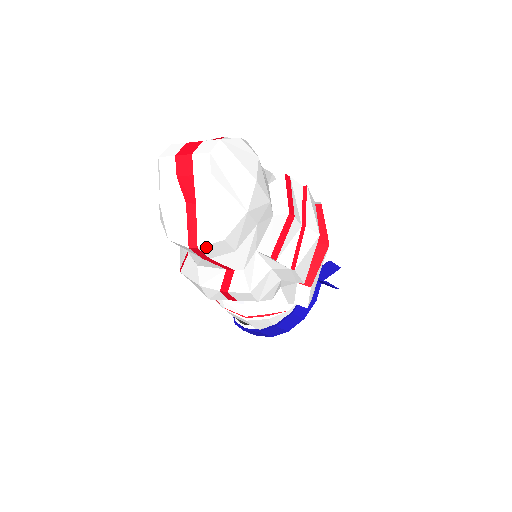
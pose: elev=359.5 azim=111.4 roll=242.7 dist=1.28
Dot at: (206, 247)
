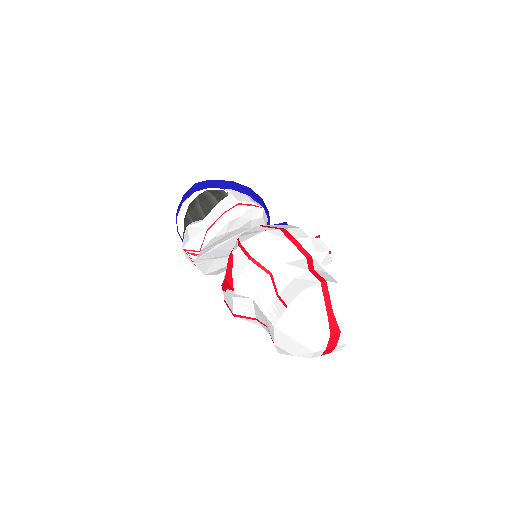
Dot at: occluded
